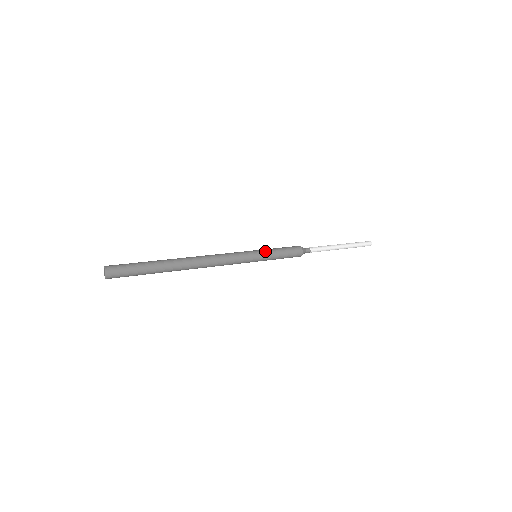
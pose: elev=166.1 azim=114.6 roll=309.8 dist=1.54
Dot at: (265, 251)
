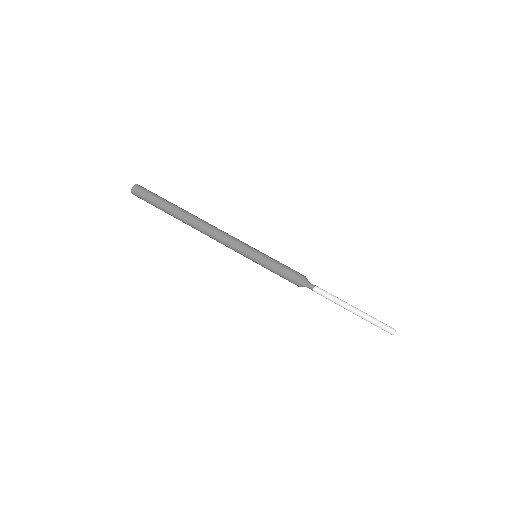
Dot at: (261, 264)
